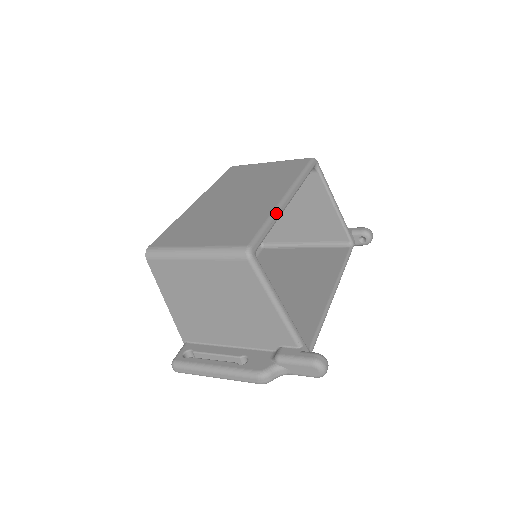
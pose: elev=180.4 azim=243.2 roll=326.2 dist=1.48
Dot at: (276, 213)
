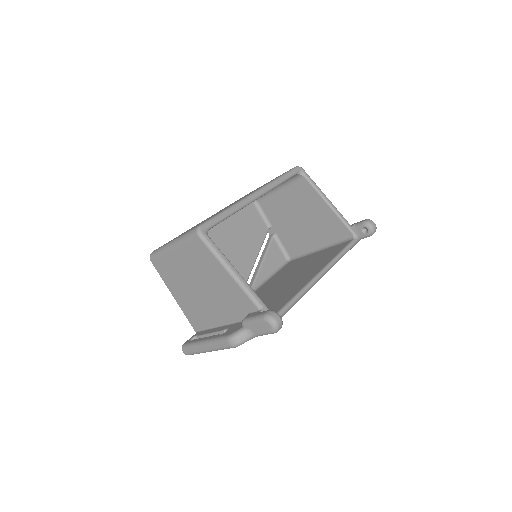
Dot at: (237, 204)
